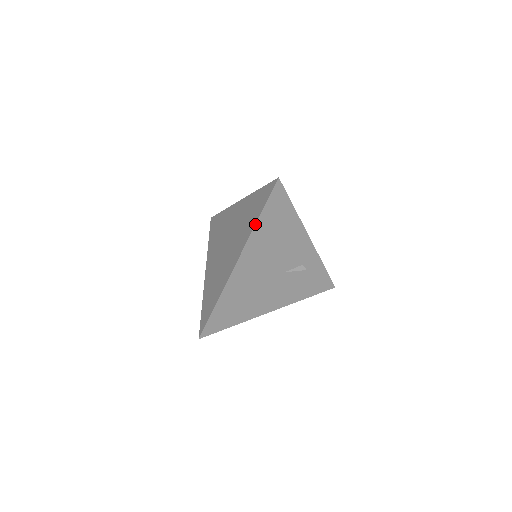
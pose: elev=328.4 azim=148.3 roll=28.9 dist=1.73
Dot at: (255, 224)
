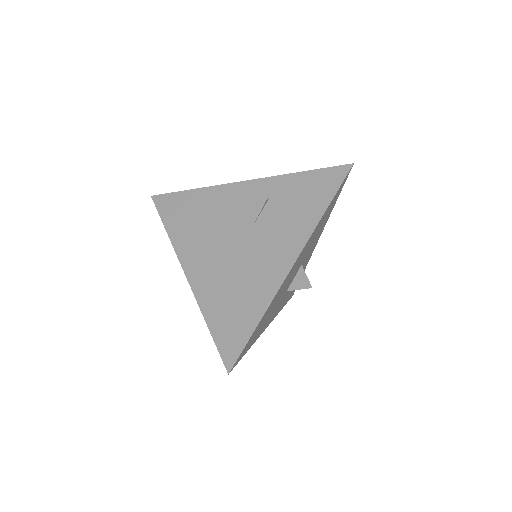
Dot at: (168, 236)
